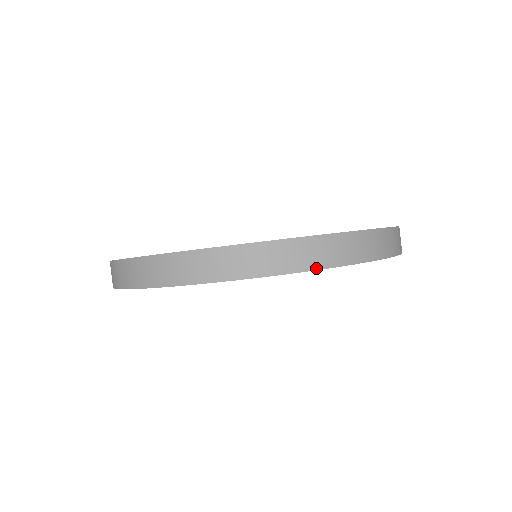
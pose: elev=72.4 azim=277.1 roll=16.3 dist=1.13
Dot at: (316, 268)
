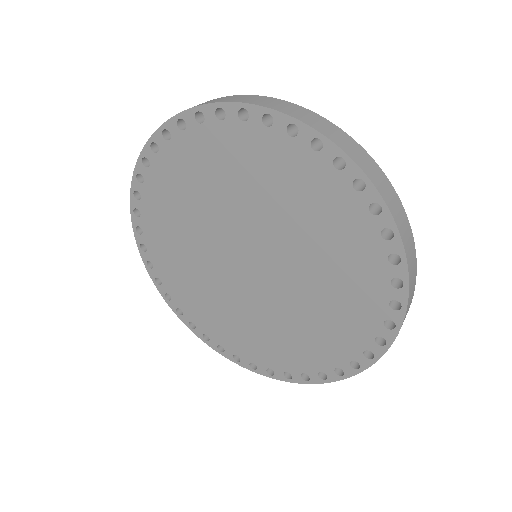
Dot at: (327, 137)
